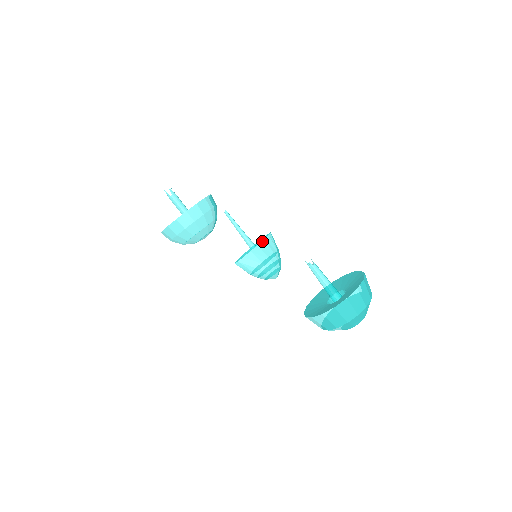
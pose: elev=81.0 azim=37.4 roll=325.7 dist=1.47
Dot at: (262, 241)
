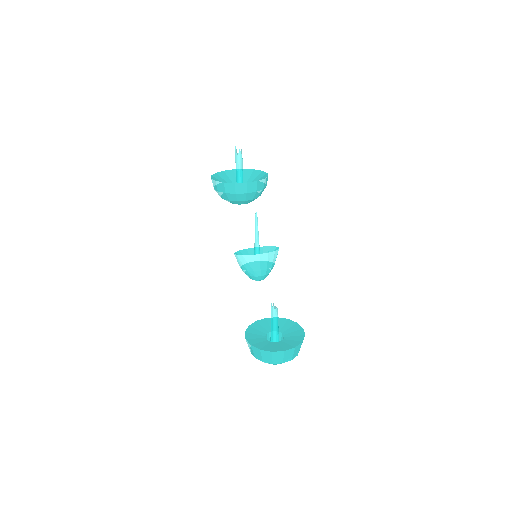
Dot at: (265, 253)
